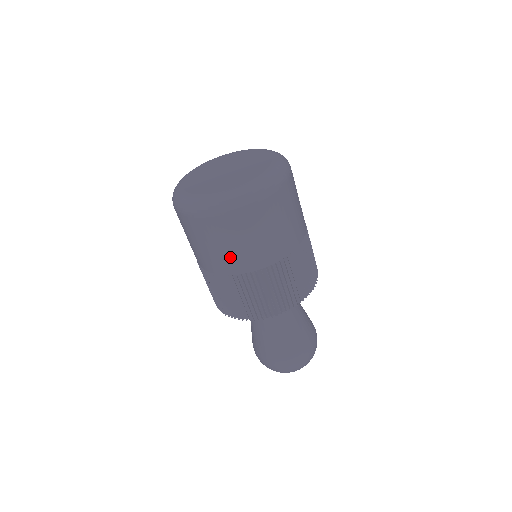
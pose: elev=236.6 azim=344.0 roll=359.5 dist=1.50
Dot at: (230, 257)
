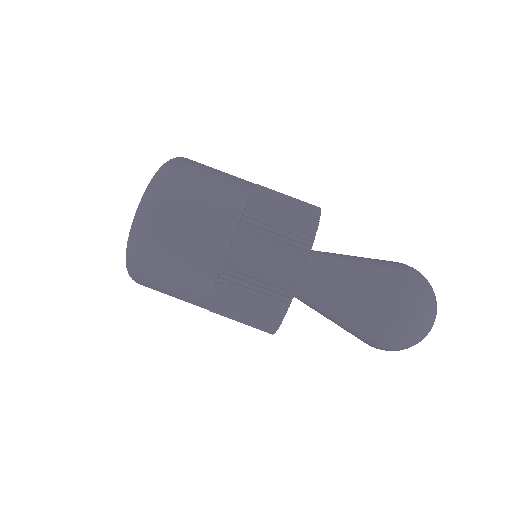
Dot at: (210, 223)
